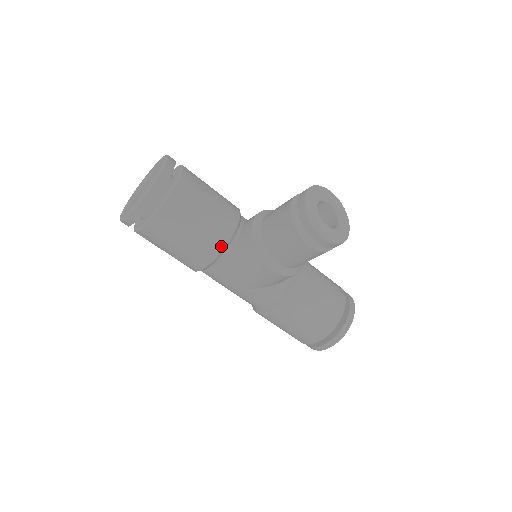
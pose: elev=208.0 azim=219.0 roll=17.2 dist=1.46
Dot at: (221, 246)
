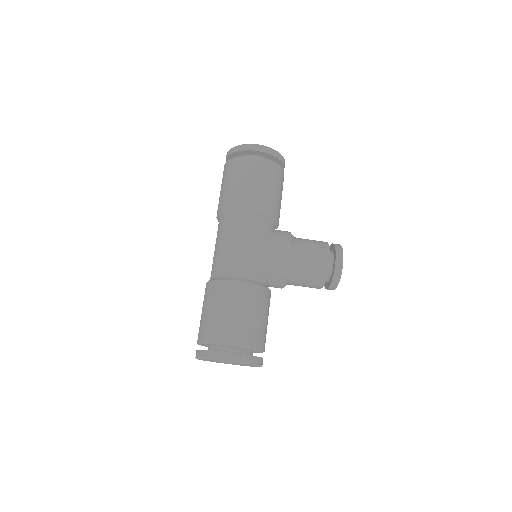
Dot at: (273, 215)
